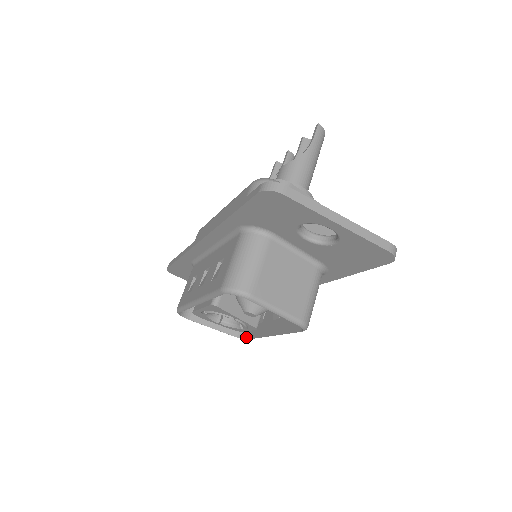
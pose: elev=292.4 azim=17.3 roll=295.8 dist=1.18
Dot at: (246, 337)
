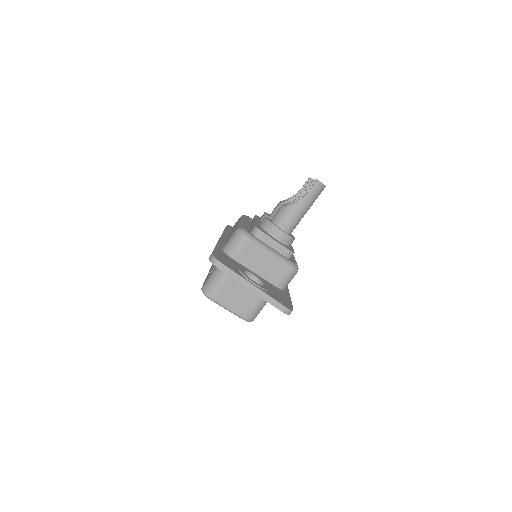
Dot at: occluded
